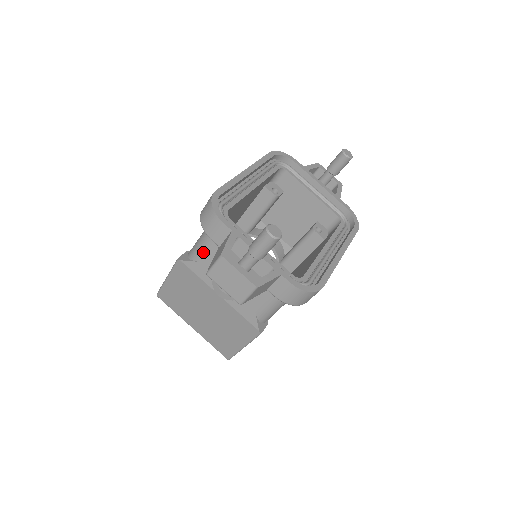
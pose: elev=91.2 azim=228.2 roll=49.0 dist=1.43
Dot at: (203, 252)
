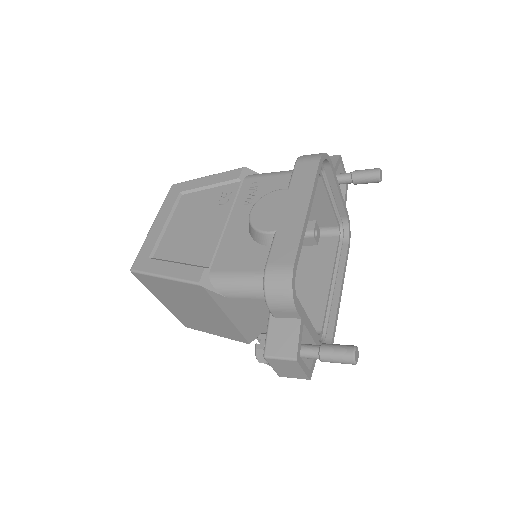
Dot at: (240, 296)
